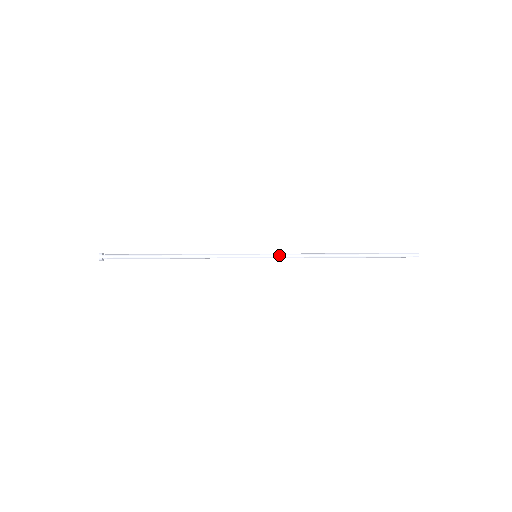
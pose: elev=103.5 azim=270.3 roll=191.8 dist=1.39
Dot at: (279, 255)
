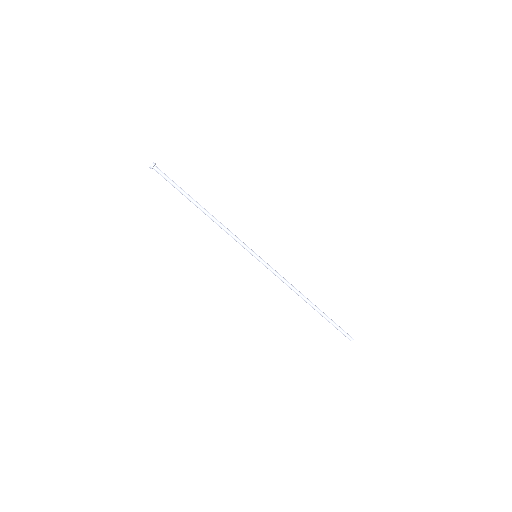
Dot at: (271, 269)
